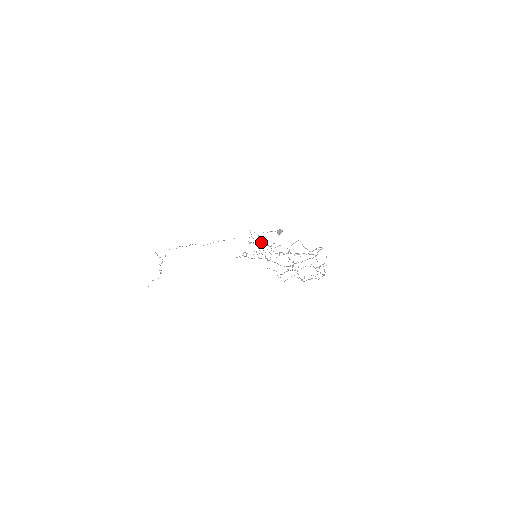
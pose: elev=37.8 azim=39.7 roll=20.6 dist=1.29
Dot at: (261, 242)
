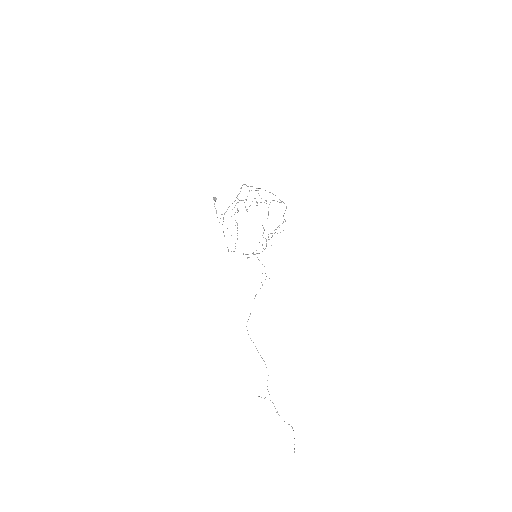
Dot at: occluded
